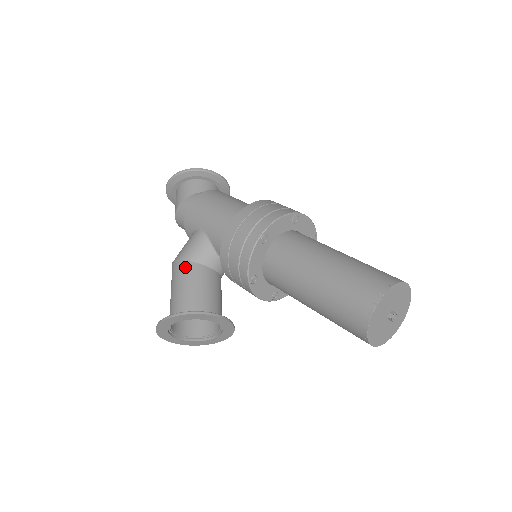
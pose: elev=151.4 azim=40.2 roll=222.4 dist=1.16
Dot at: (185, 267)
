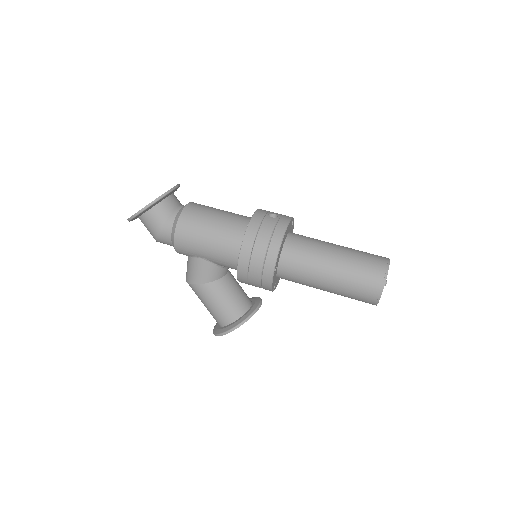
Dot at: (207, 289)
